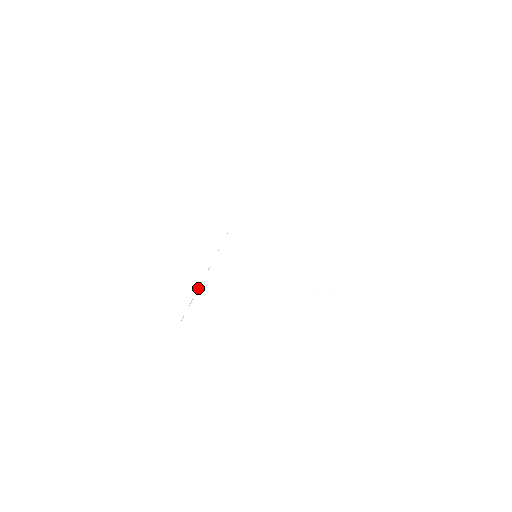
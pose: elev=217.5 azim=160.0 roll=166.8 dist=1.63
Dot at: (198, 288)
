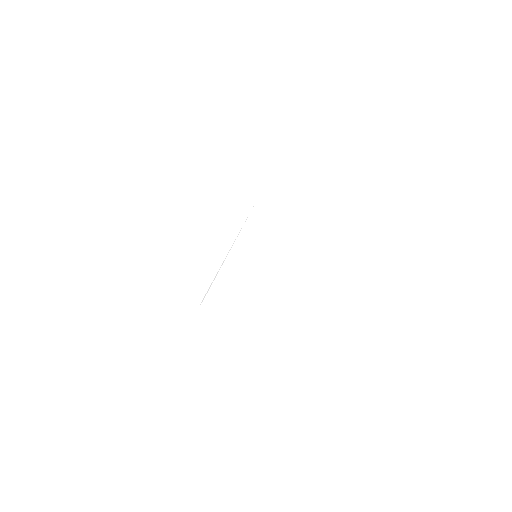
Dot at: (217, 273)
